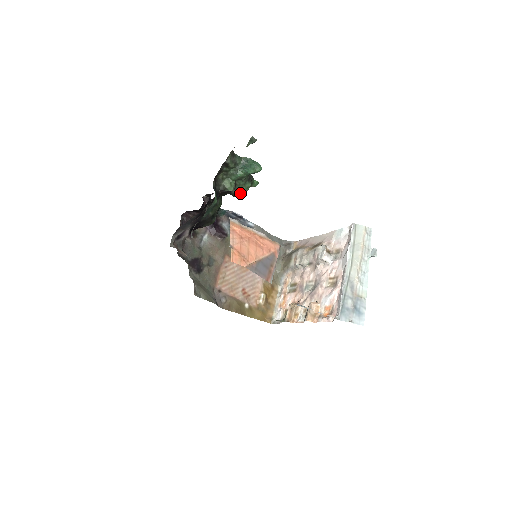
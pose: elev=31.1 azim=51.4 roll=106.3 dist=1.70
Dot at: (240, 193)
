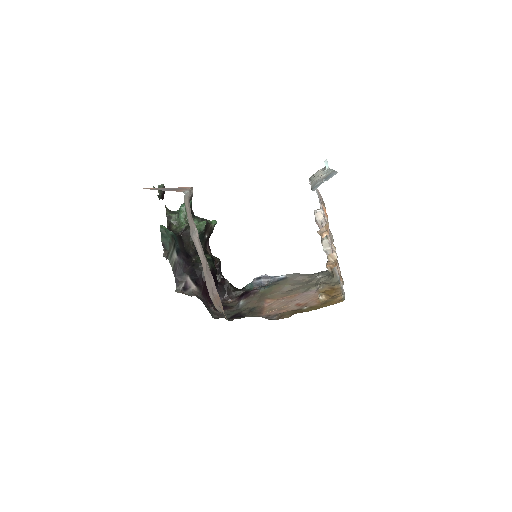
Dot at: (200, 229)
